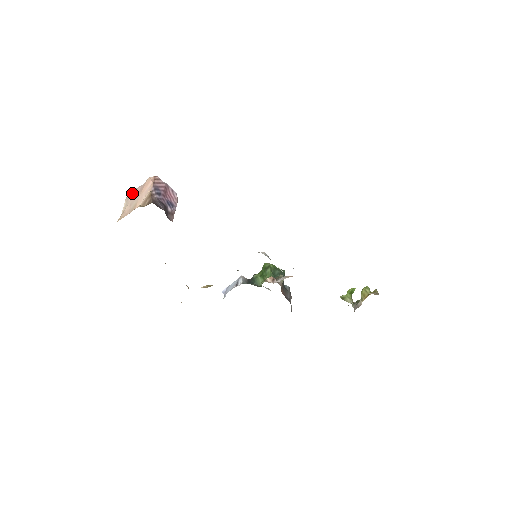
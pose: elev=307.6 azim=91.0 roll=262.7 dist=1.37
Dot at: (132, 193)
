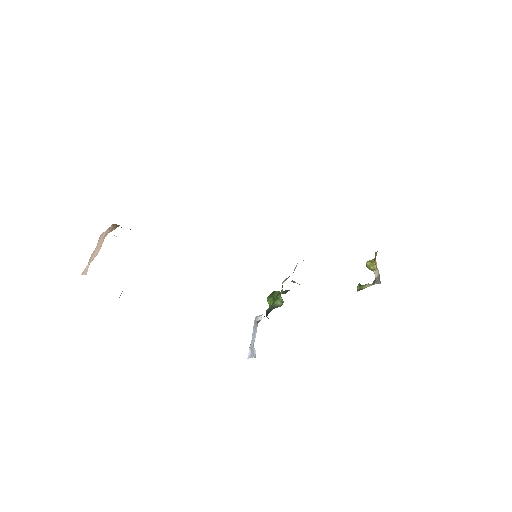
Dot at: occluded
